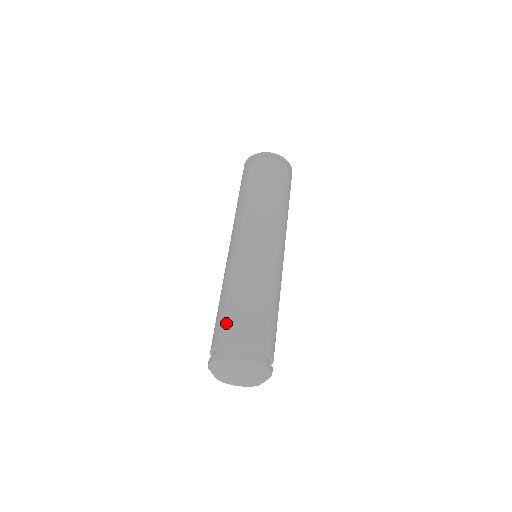
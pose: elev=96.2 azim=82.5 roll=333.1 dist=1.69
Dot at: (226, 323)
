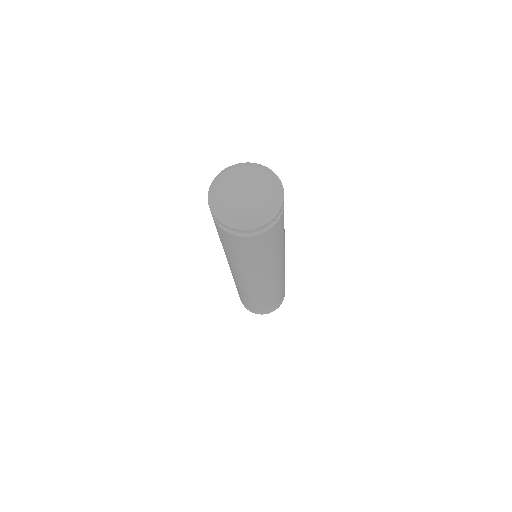
Dot at: occluded
